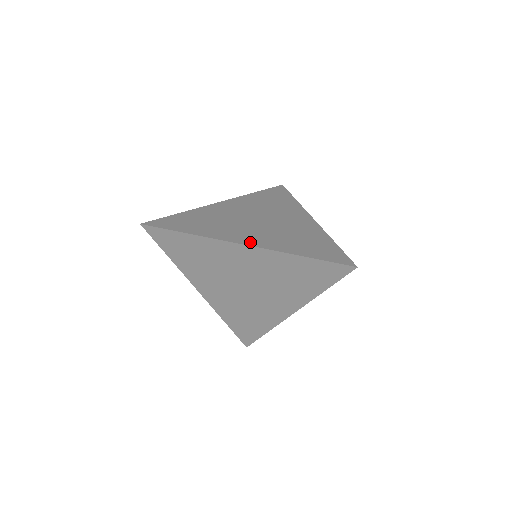
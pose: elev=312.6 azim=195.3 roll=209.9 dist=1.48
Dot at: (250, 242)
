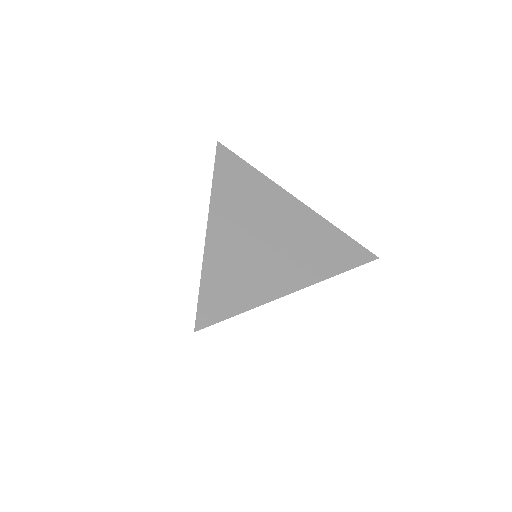
Dot at: (297, 283)
